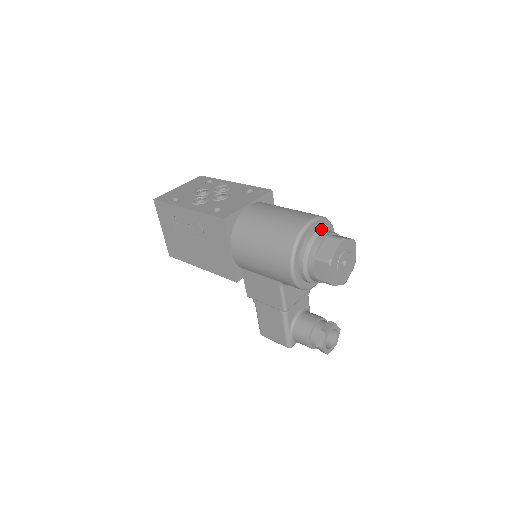
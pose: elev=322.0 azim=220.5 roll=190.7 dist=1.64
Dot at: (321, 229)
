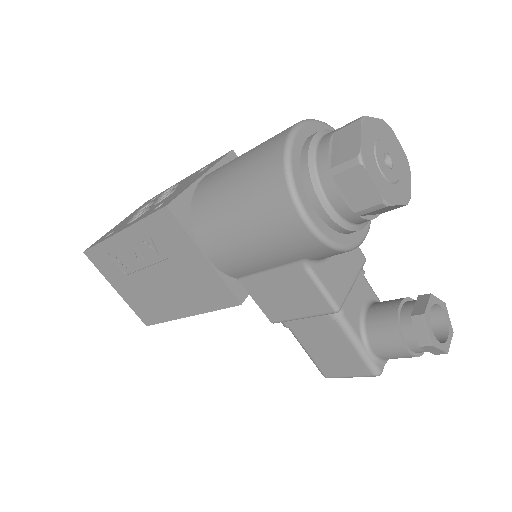
Dot at: (320, 132)
